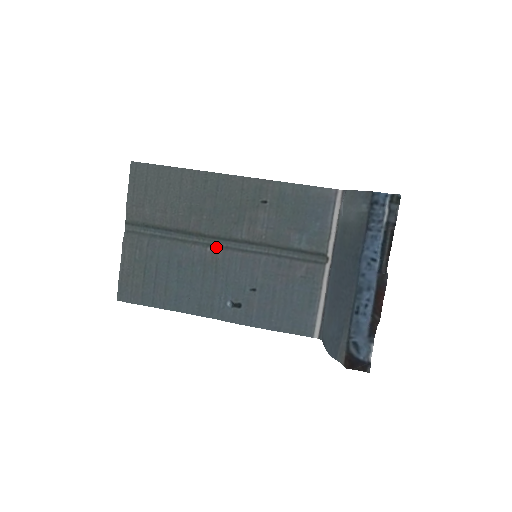
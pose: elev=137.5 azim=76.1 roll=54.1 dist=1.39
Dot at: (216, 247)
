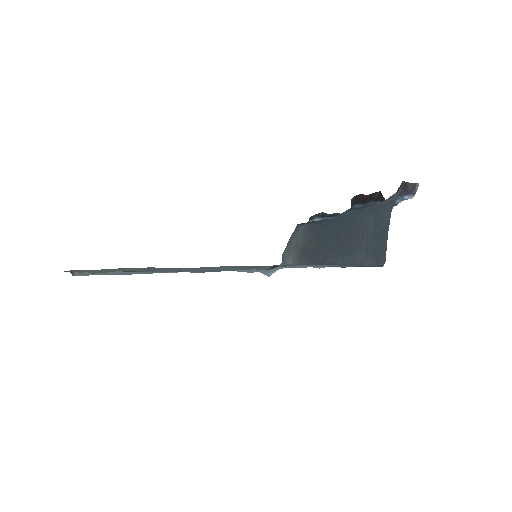
Dot at: occluded
